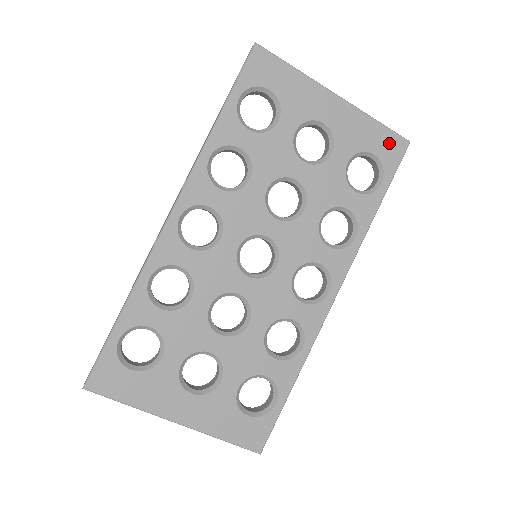
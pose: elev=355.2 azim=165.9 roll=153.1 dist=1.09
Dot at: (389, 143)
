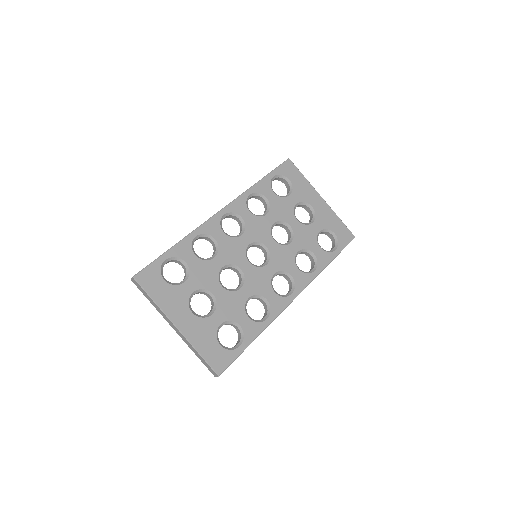
Dot at: (344, 232)
